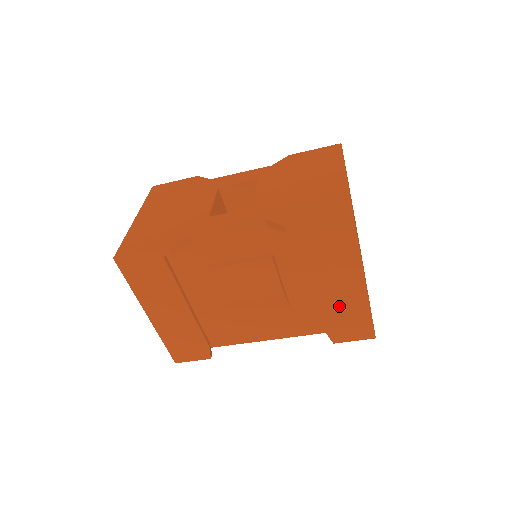
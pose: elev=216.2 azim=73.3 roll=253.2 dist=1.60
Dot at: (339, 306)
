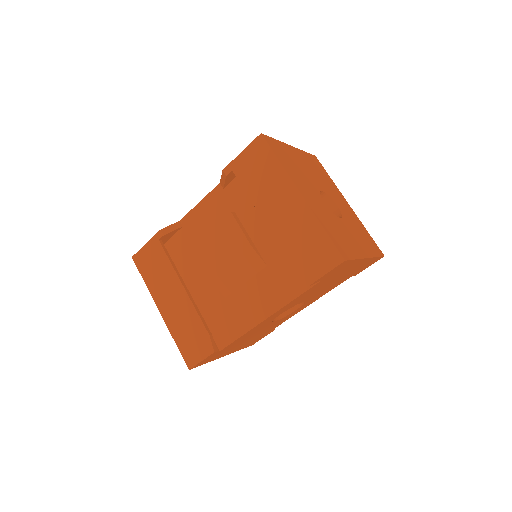
Dot at: (293, 233)
